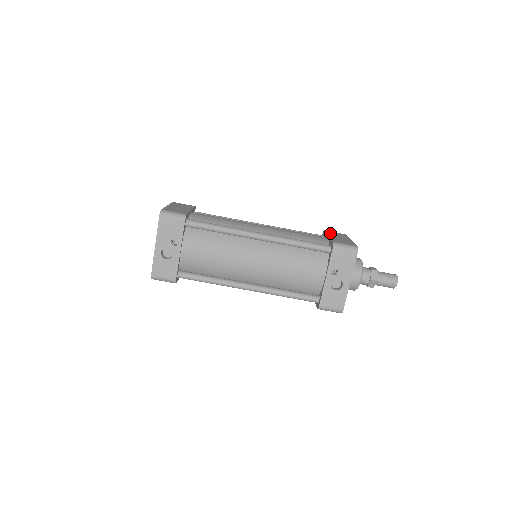
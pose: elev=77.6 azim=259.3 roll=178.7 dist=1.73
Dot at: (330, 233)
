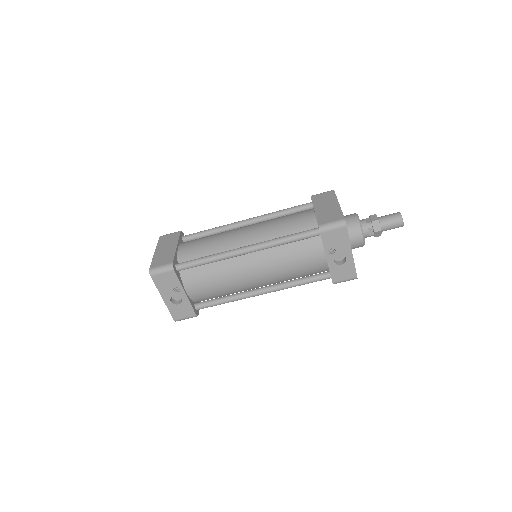
Dot at: (316, 201)
